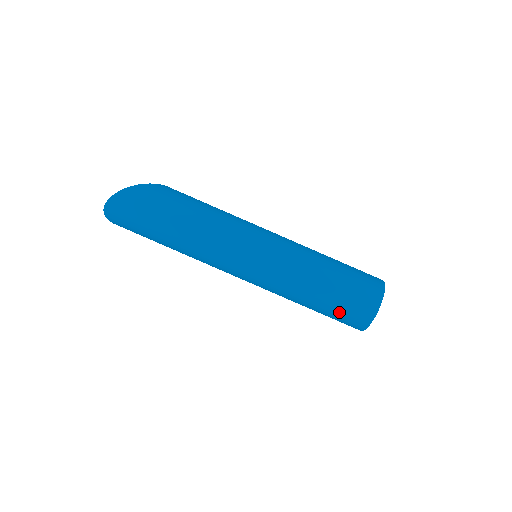
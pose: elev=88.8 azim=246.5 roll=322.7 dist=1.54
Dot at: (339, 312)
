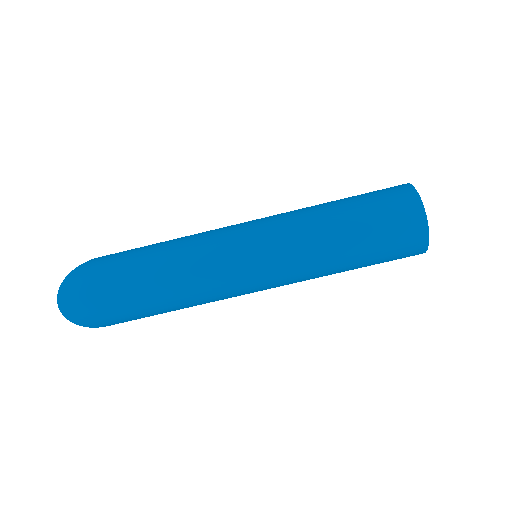
Dot at: (383, 232)
